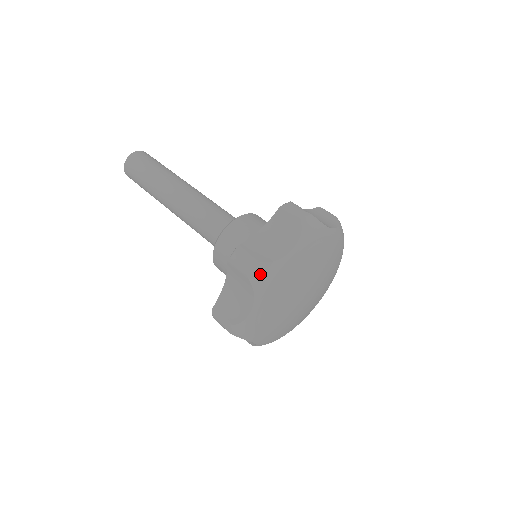
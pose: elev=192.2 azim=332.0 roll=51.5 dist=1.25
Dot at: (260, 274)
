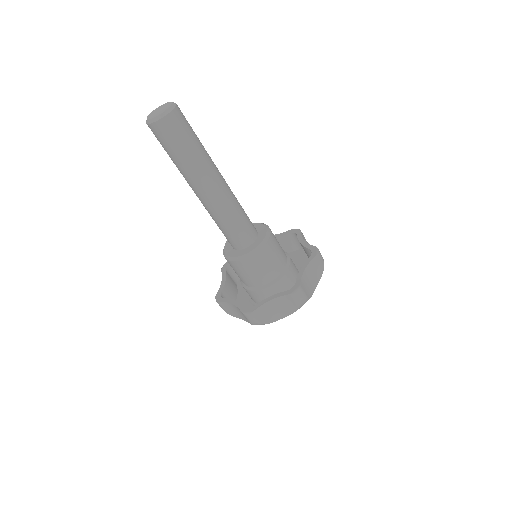
Dot at: occluded
